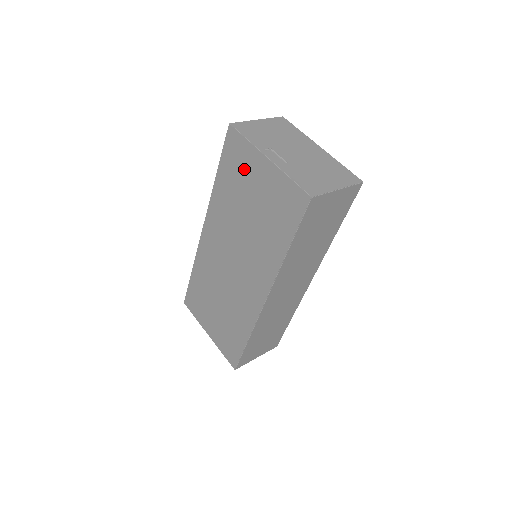
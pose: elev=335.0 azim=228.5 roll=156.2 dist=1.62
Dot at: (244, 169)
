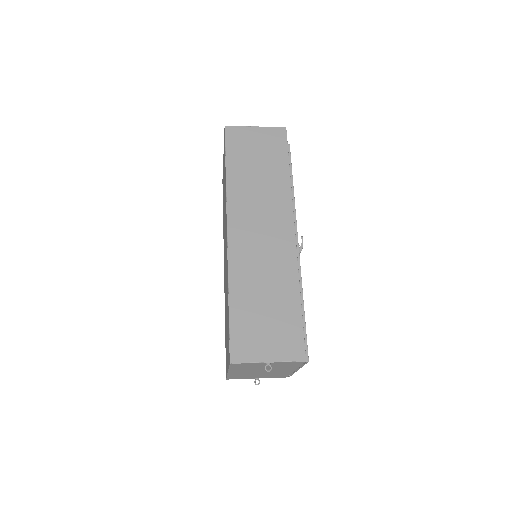
Dot at: occluded
